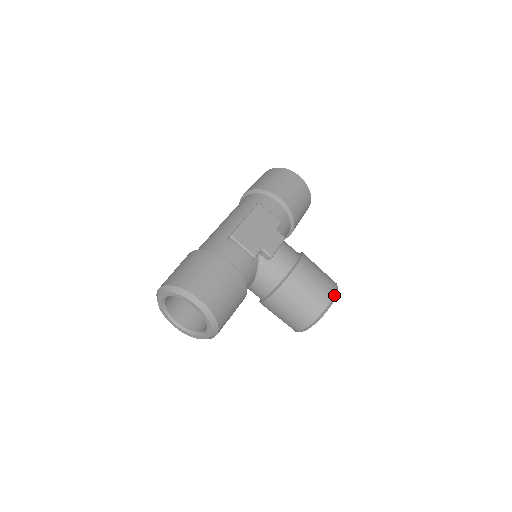
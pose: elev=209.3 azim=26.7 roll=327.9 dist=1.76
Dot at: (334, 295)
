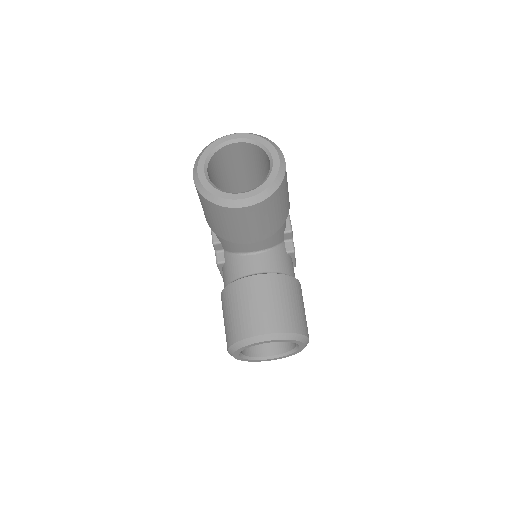
Dot at: occluded
